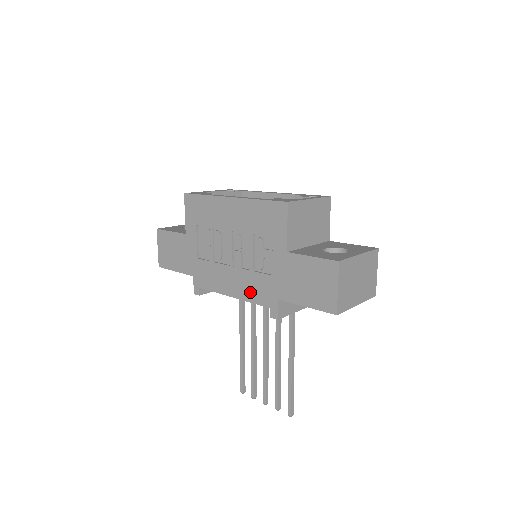
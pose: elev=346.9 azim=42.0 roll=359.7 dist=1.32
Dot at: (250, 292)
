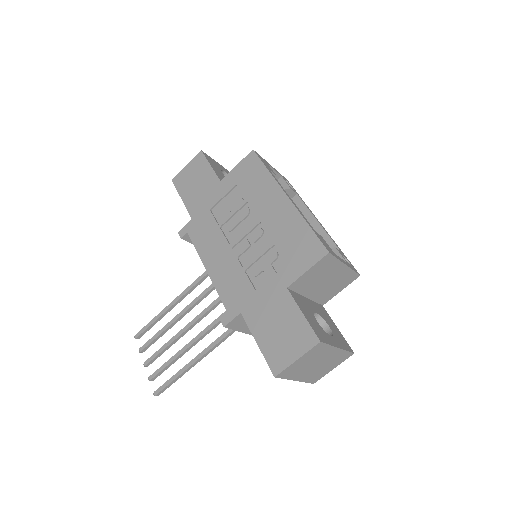
Dot at: (225, 282)
